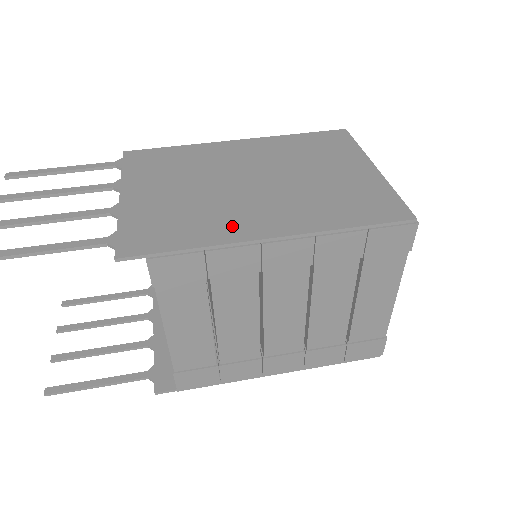
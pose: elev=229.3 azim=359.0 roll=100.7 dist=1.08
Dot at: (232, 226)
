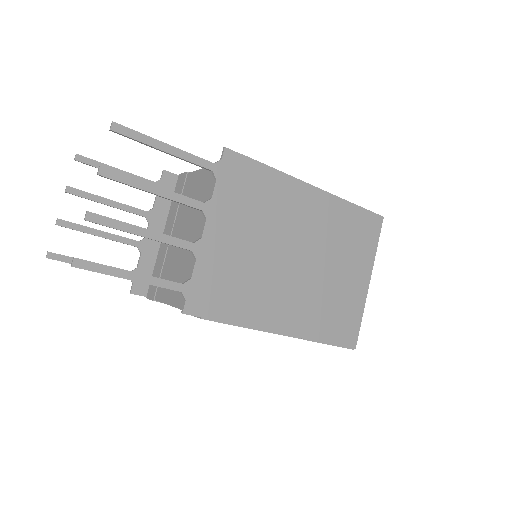
Dot at: (264, 310)
